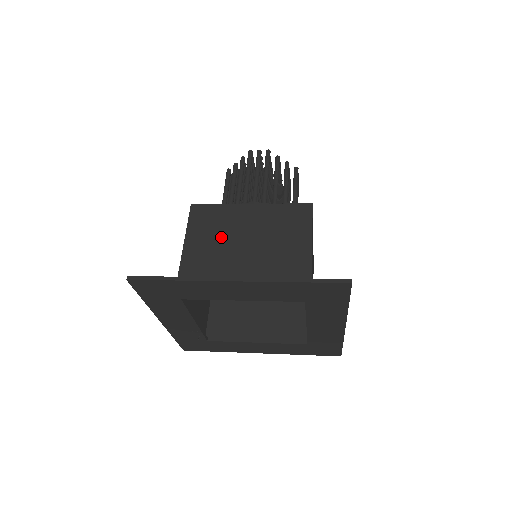
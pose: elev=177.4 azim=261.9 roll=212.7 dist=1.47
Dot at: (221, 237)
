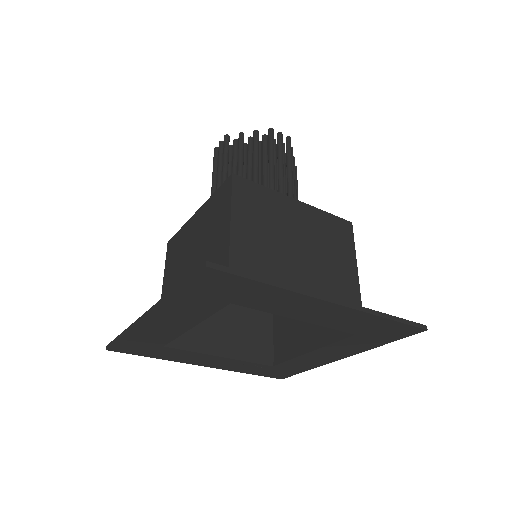
Dot at: (179, 264)
